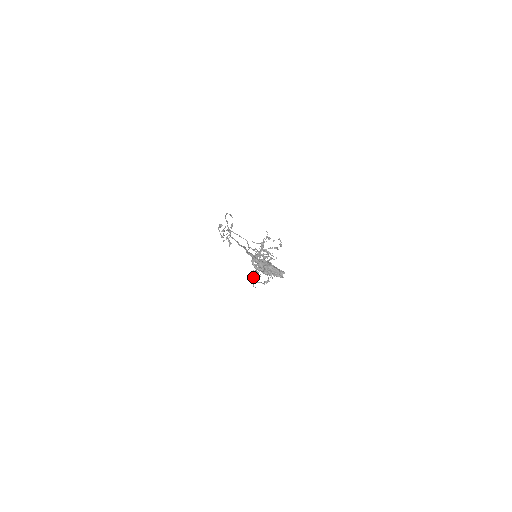
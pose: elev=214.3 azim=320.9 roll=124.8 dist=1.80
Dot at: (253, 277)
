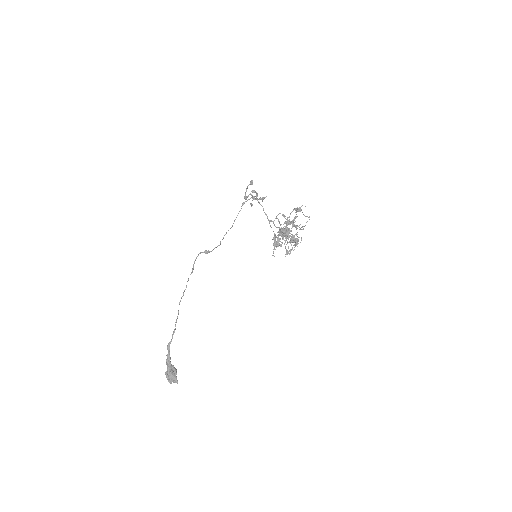
Dot at: occluded
